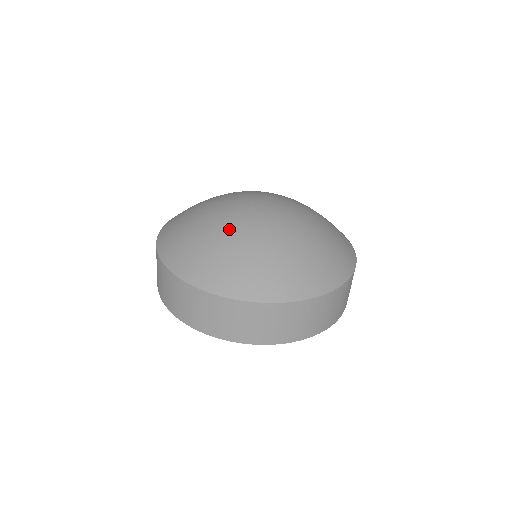
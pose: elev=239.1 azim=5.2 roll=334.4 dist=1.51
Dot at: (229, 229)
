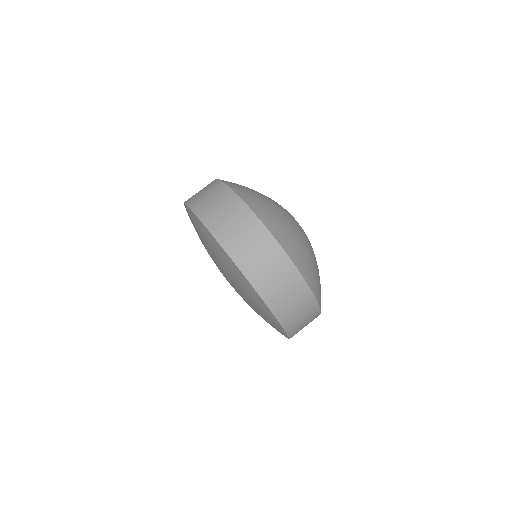
Dot at: (289, 216)
